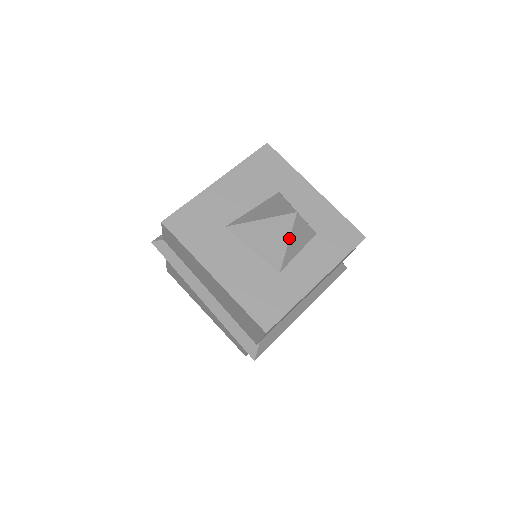
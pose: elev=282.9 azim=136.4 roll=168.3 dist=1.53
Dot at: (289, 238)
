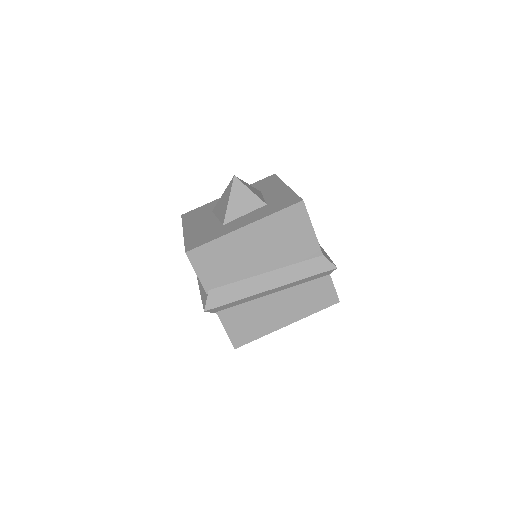
Dot at: (229, 196)
